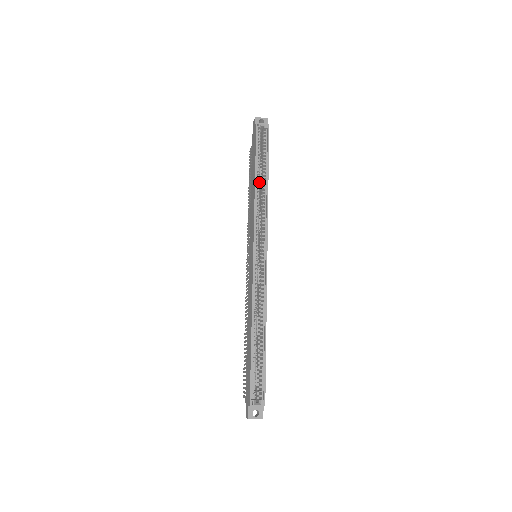
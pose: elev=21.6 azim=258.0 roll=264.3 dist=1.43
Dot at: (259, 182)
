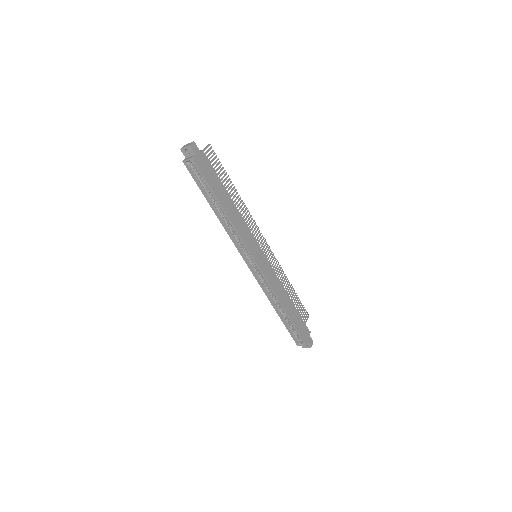
Dot at: (219, 211)
